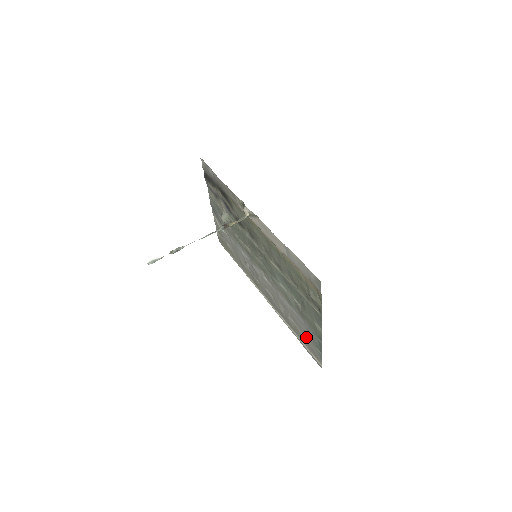
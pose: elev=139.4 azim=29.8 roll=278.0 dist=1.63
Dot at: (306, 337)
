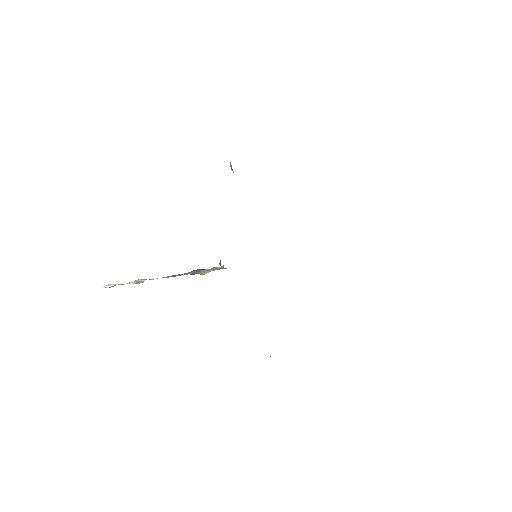
Dot at: occluded
